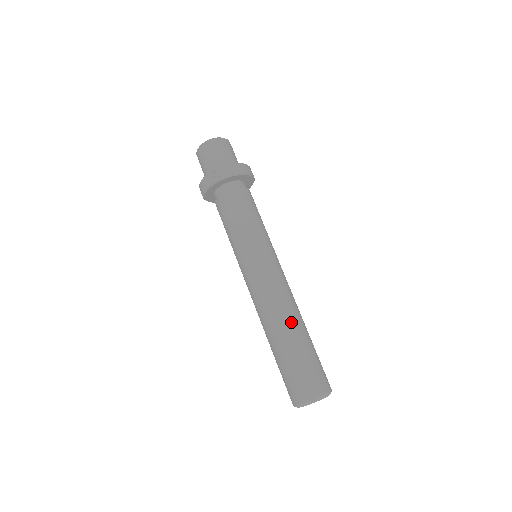
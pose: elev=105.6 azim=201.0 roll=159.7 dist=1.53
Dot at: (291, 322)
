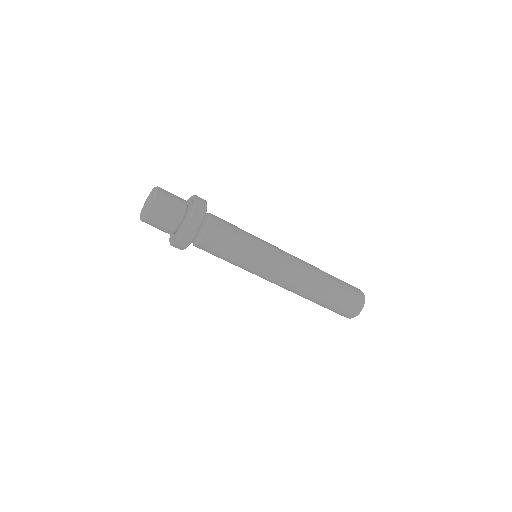
Dot at: (320, 278)
